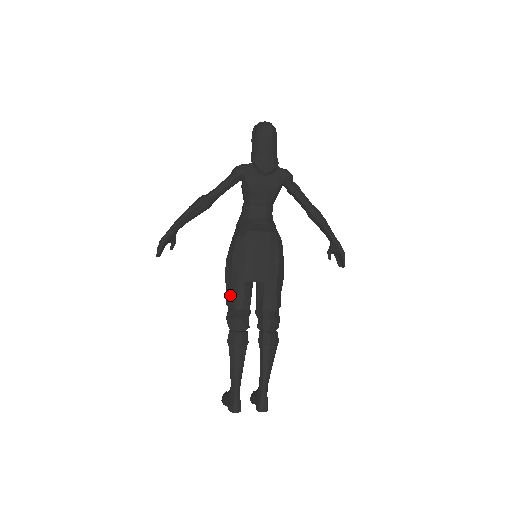
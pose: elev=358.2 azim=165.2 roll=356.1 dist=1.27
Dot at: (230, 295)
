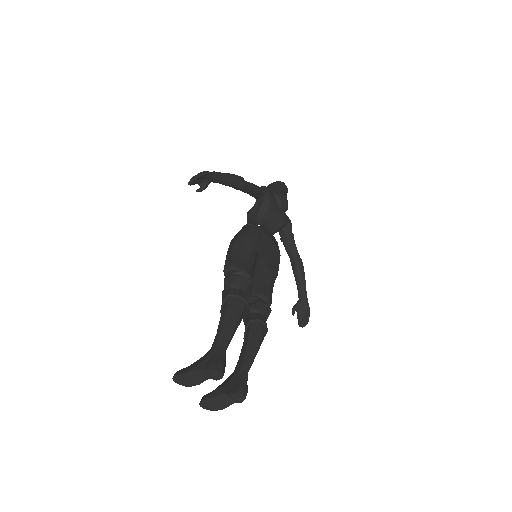
Dot at: (238, 260)
